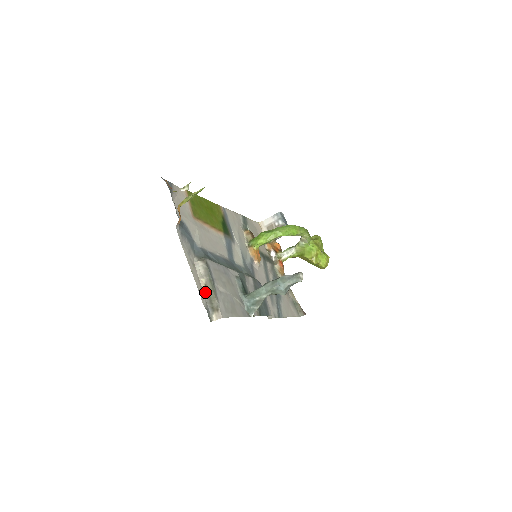
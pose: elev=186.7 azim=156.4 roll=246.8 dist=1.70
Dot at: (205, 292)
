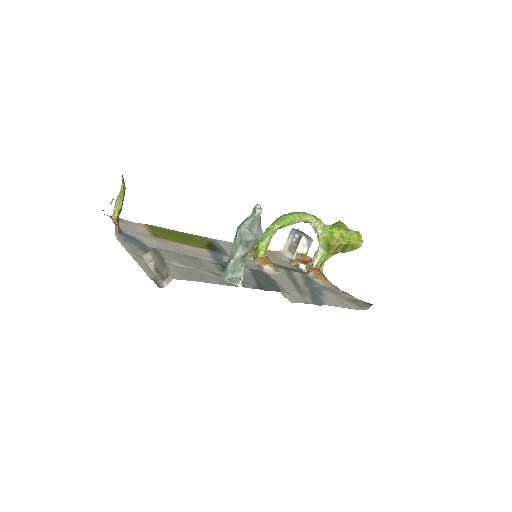
Dot at: (154, 271)
